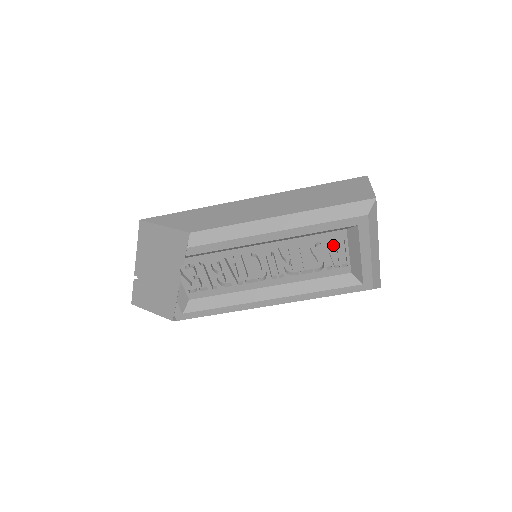
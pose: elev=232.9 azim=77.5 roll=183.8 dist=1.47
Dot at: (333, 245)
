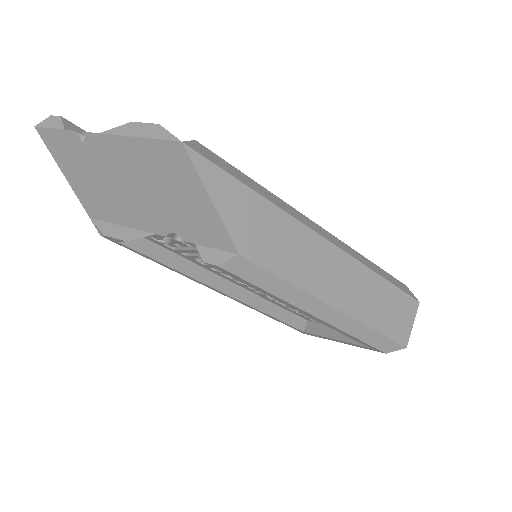
Dot at: occluded
